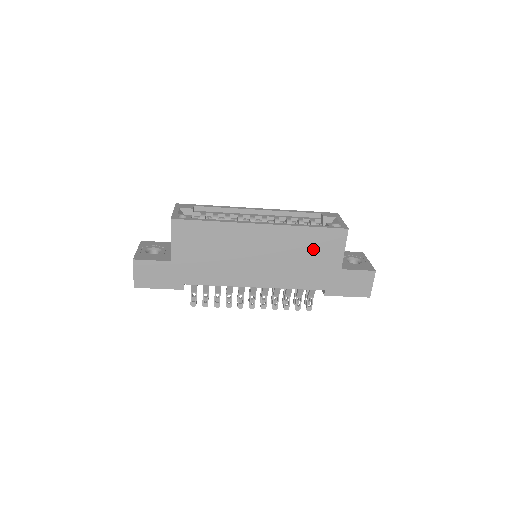
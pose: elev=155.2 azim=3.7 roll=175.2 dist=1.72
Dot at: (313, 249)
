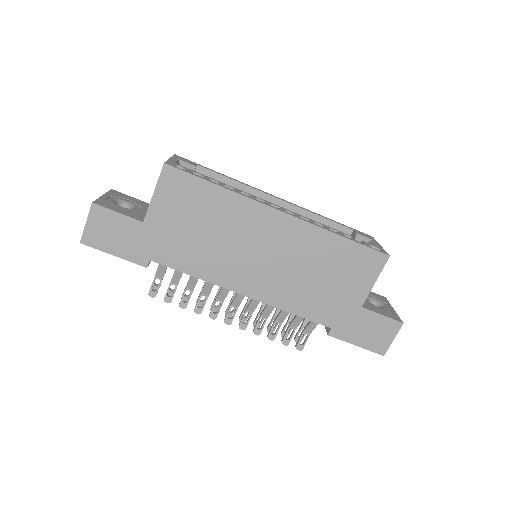
Dot at: (336, 268)
